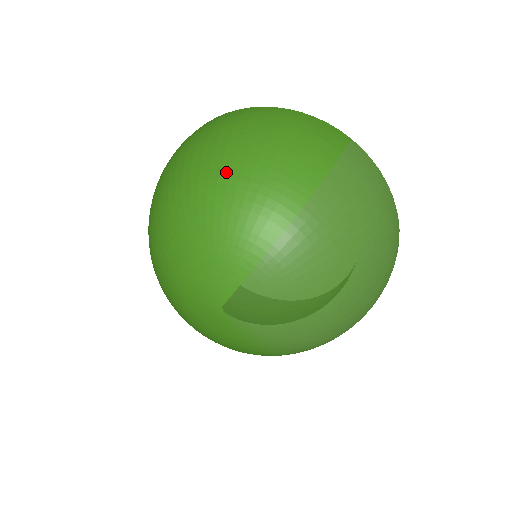
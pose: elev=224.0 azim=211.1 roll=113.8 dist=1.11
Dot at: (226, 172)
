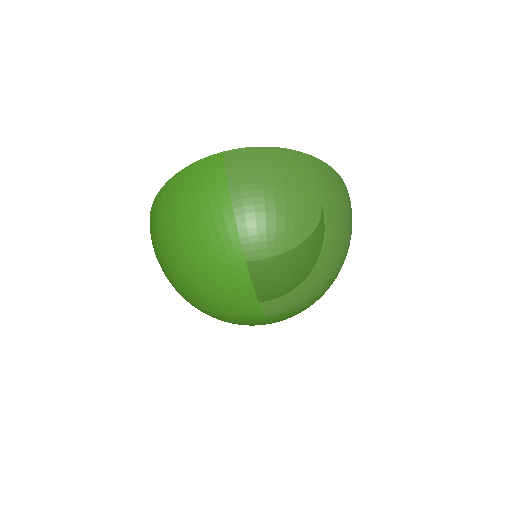
Dot at: (186, 259)
